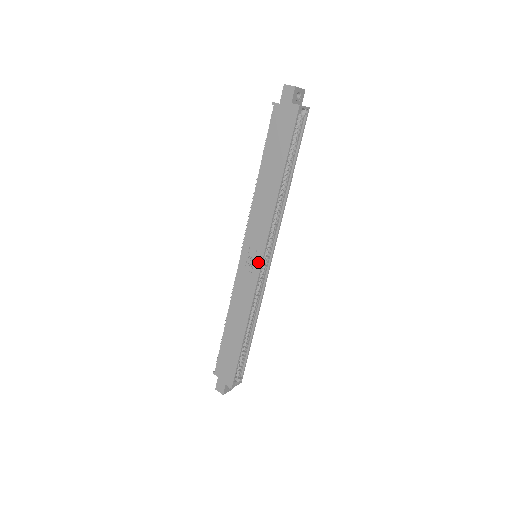
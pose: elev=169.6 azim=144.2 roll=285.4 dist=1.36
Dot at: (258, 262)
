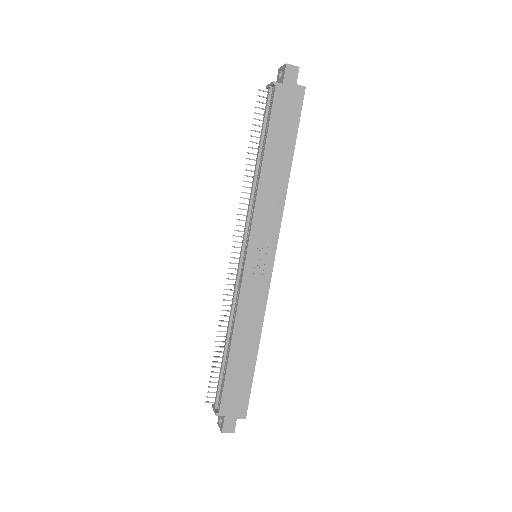
Dot at: (270, 260)
